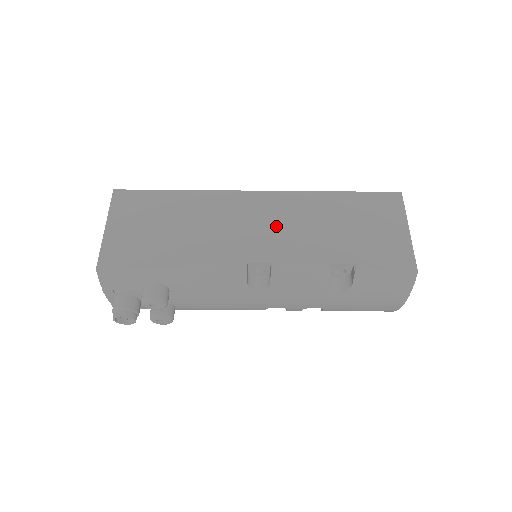
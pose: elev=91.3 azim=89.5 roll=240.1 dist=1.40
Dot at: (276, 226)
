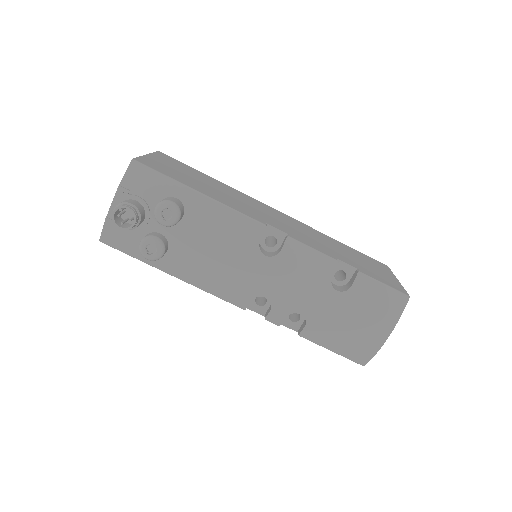
Dot at: (291, 226)
